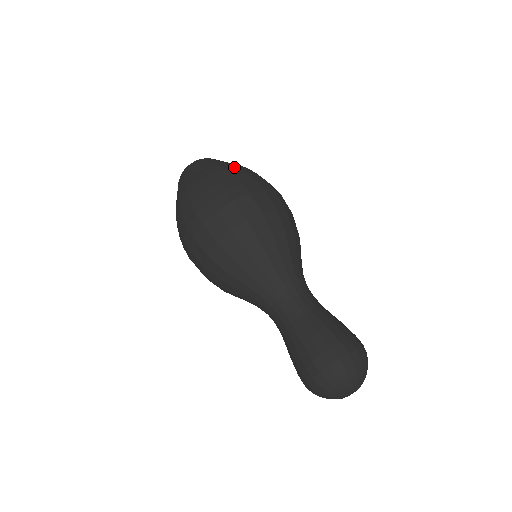
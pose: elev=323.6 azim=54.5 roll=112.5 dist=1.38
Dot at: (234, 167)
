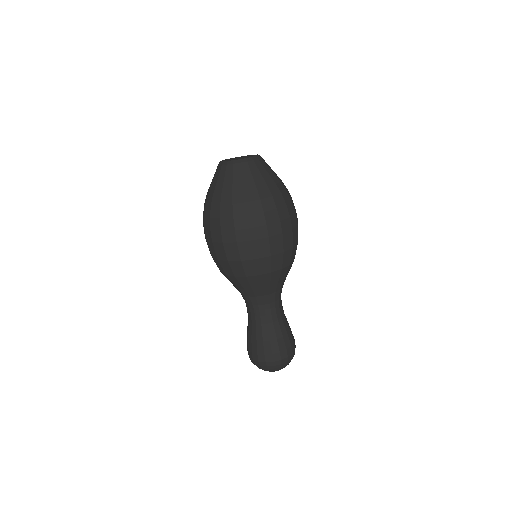
Dot at: (256, 200)
